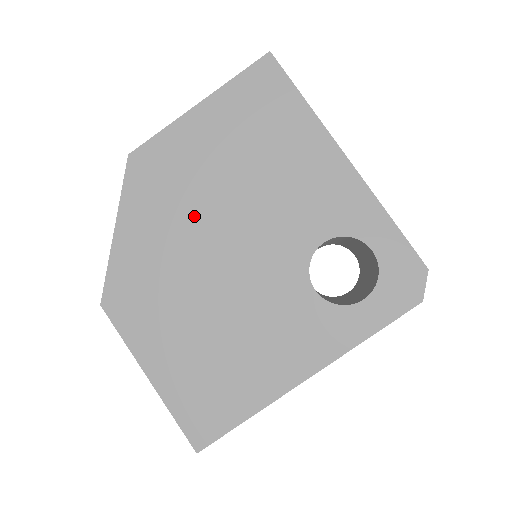
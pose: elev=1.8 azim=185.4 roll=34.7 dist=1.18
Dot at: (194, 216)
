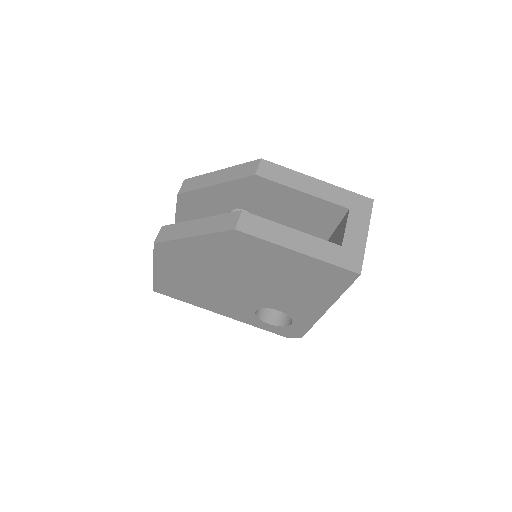
Dot at: (237, 267)
